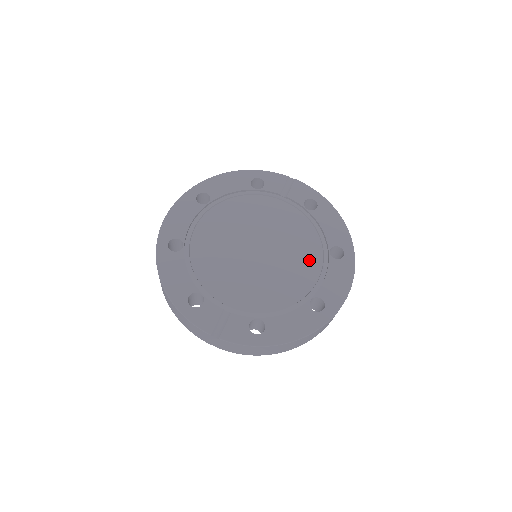
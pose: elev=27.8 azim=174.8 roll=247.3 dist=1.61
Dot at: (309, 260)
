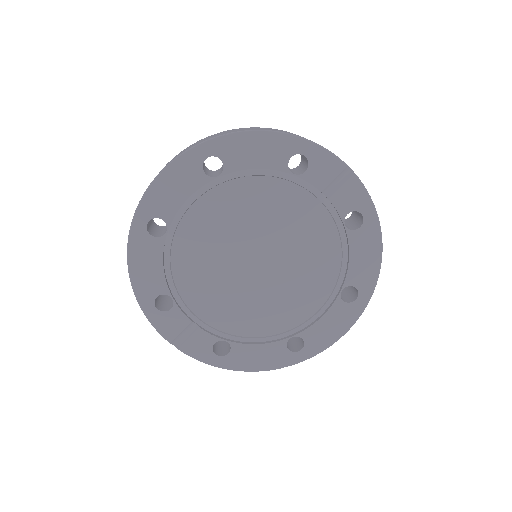
Dot at: (313, 292)
